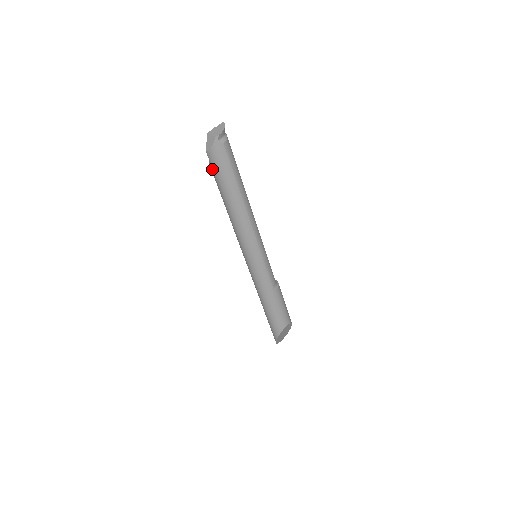
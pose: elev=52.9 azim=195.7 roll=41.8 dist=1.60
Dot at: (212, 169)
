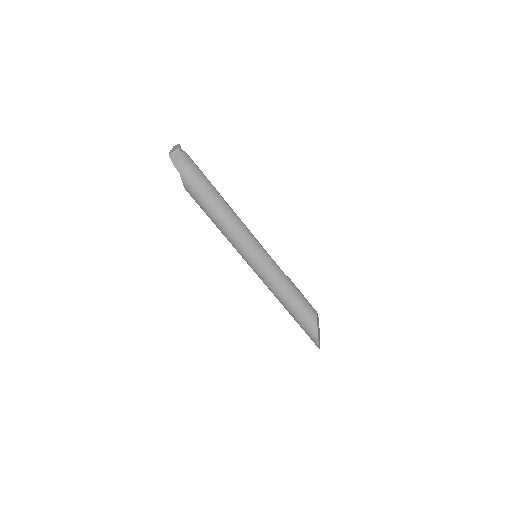
Dot at: (186, 182)
